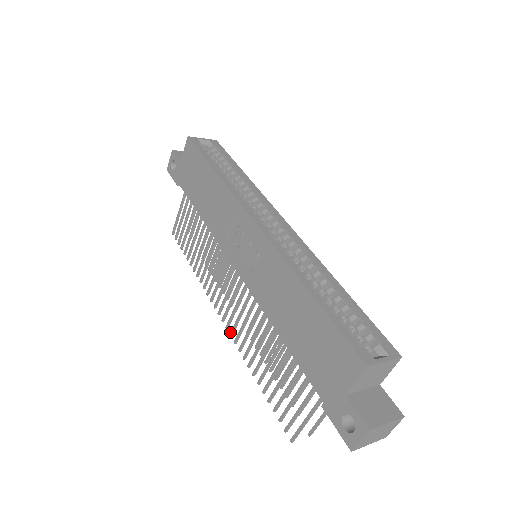
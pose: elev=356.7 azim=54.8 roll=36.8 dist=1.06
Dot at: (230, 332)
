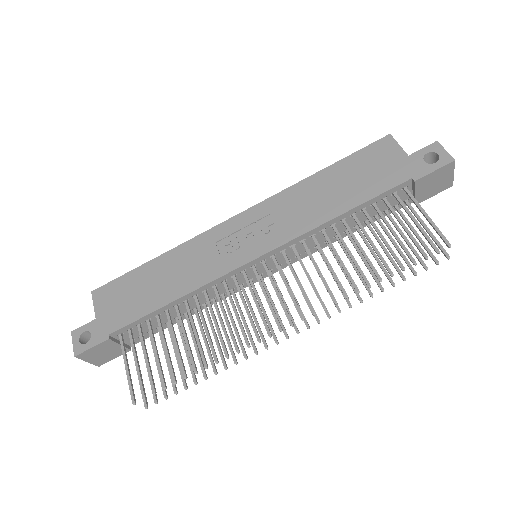
Dot at: occluded
